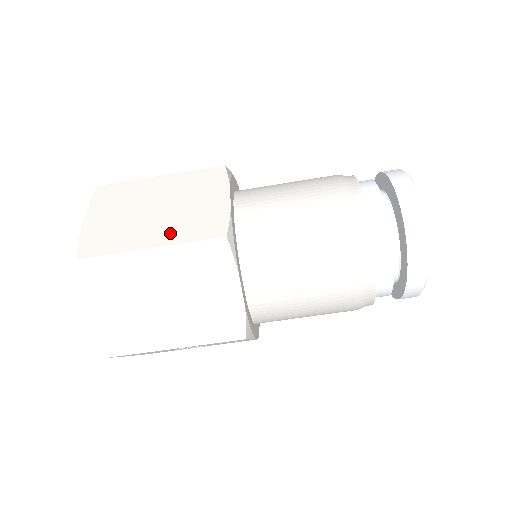
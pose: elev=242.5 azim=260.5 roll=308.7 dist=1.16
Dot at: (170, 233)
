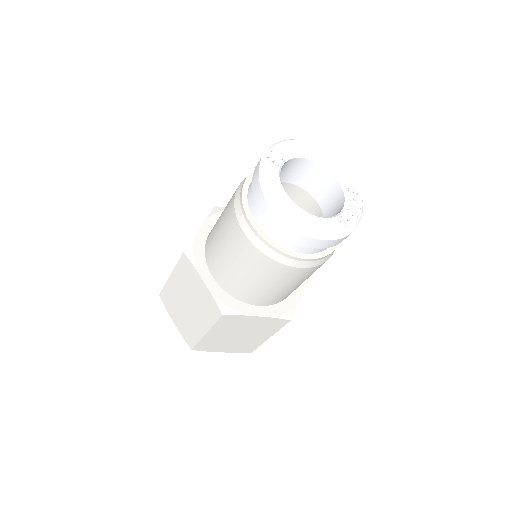
Dot at: (204, 321)
